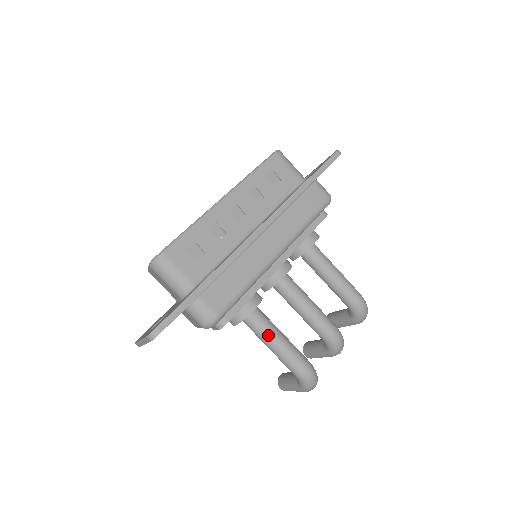
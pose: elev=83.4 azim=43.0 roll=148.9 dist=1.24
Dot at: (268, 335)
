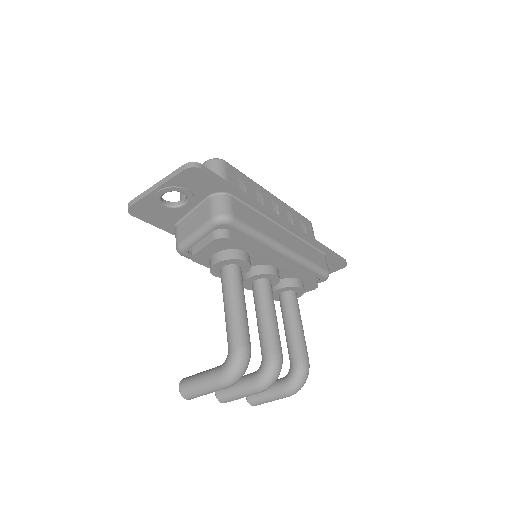
Dot at: (238, 292)
